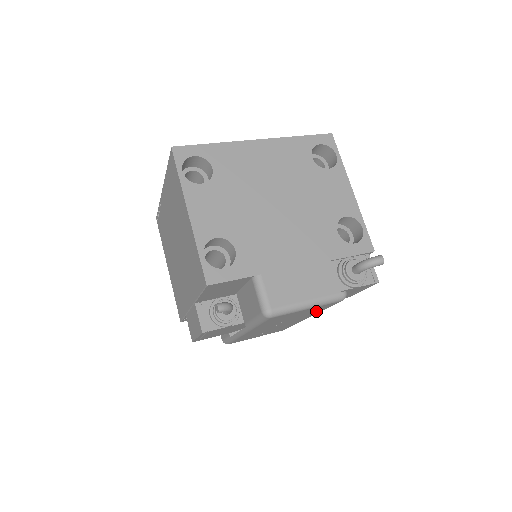
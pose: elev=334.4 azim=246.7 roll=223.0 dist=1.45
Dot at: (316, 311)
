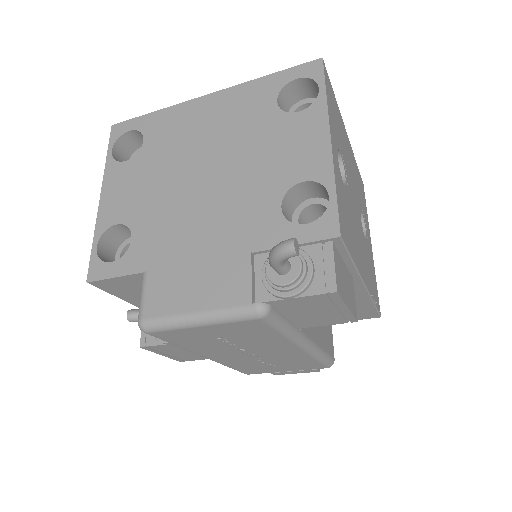
Dot at: (265, 335)
